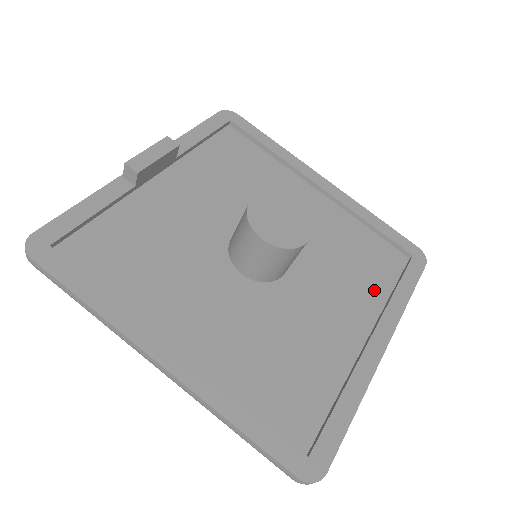
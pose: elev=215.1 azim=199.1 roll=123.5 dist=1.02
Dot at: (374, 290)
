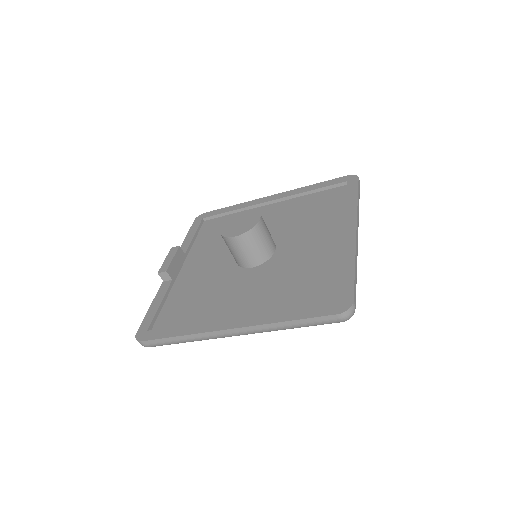
Dot at: (334, 214)
